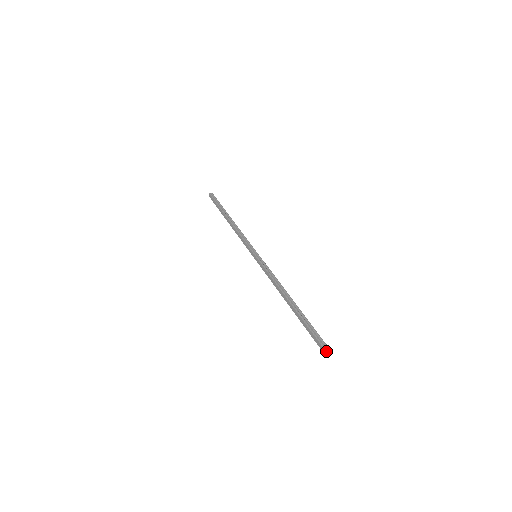
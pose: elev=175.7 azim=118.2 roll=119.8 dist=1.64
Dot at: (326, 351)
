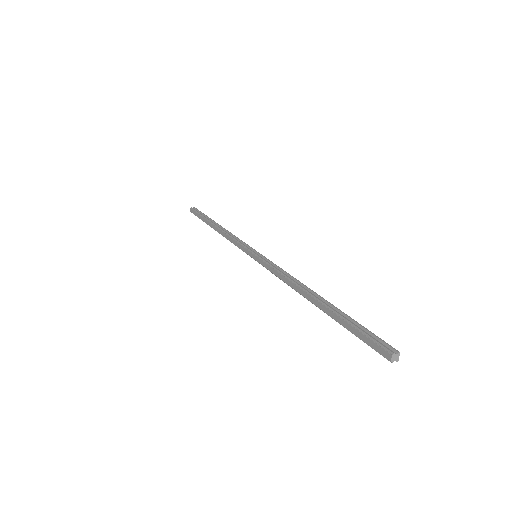
Dot at: (393, 356)
